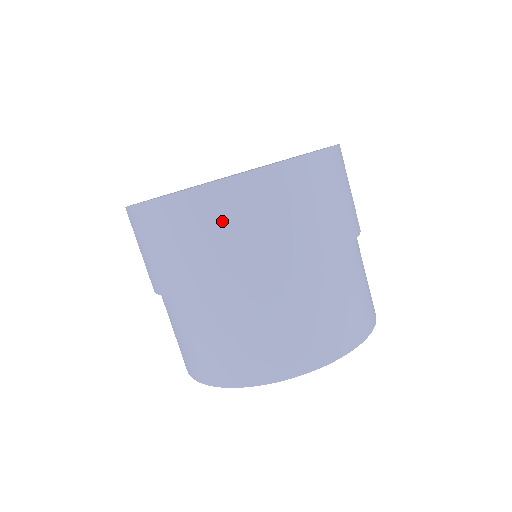
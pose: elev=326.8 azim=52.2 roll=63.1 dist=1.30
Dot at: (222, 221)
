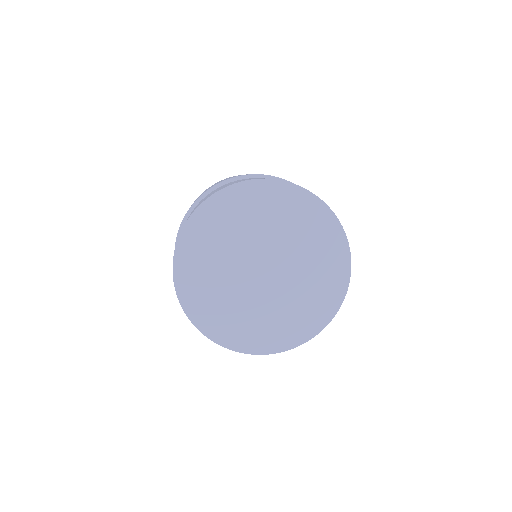
Dot at: occluded
